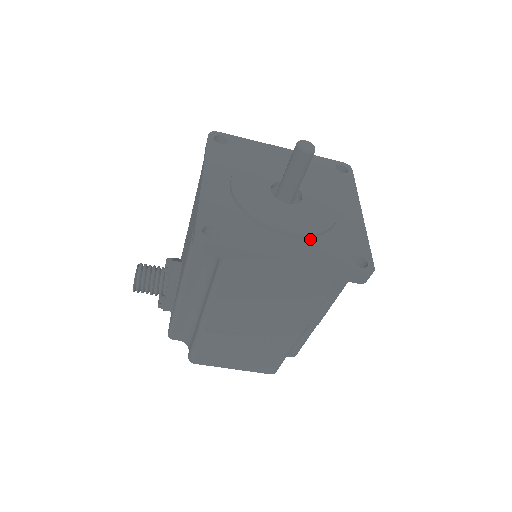
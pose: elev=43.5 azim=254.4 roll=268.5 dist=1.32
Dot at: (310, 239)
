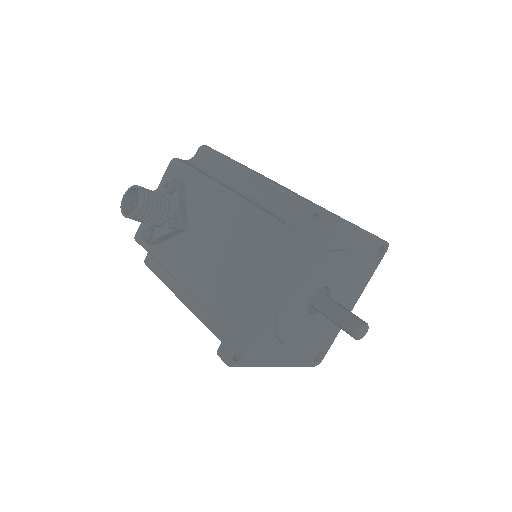
Dot at: (303, 344)
